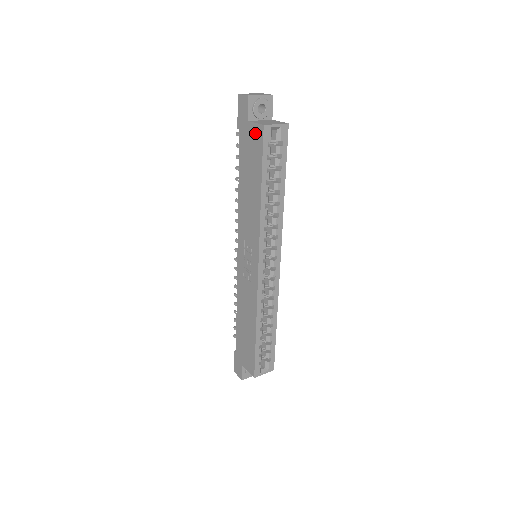
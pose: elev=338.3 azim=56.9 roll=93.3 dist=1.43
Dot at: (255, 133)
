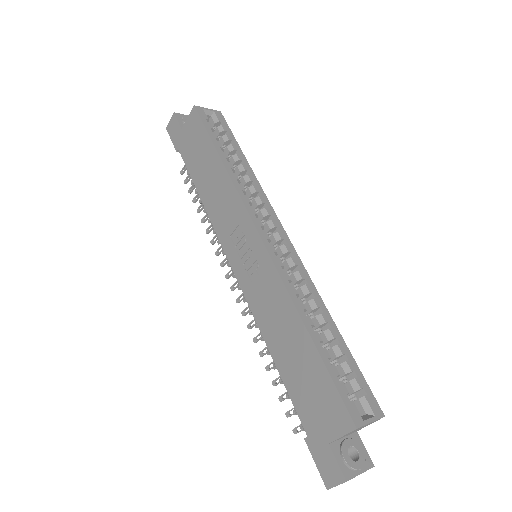
Dot at: (191, 124)
